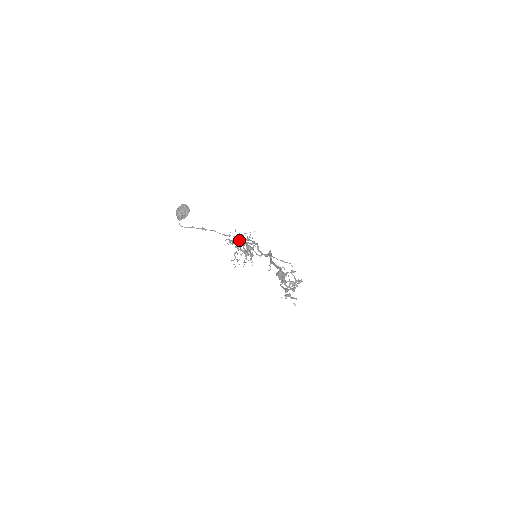
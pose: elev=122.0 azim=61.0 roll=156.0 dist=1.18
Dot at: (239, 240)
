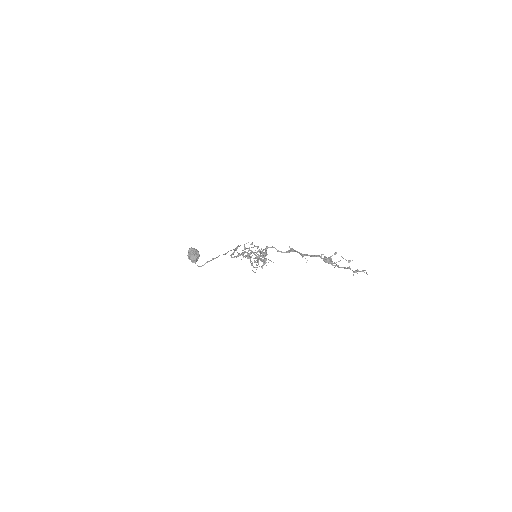
Dot at: occluded
